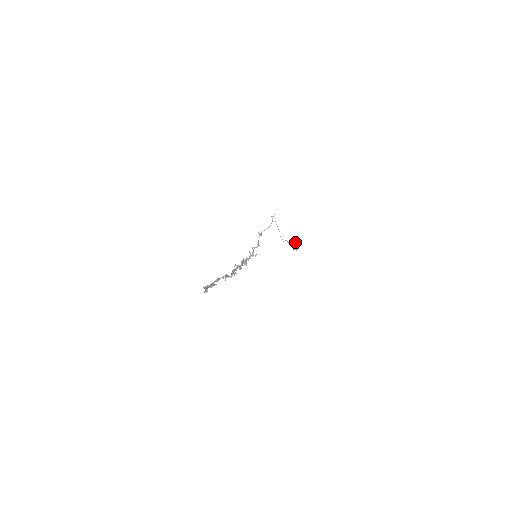
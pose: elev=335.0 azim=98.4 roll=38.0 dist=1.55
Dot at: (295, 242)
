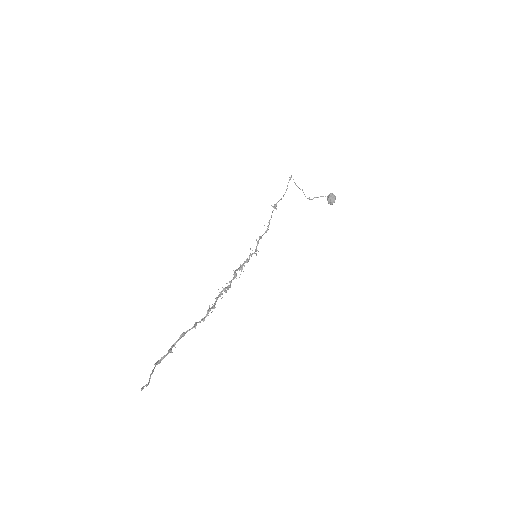
Dot at: (329, 194)
